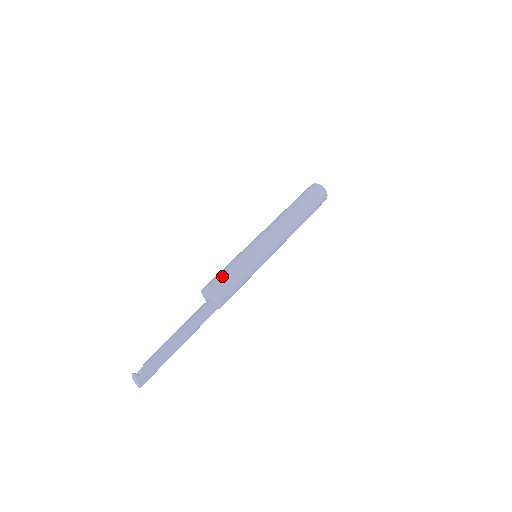
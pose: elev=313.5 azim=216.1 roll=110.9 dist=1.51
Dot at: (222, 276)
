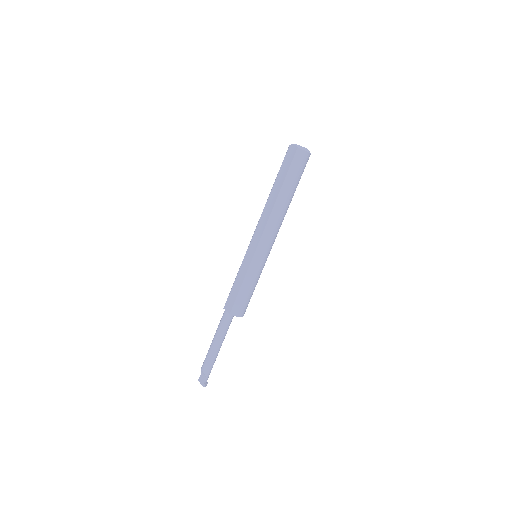
Dot at: (248, 302)
